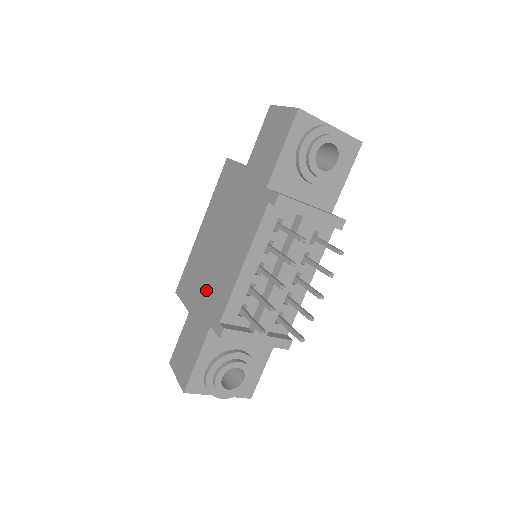
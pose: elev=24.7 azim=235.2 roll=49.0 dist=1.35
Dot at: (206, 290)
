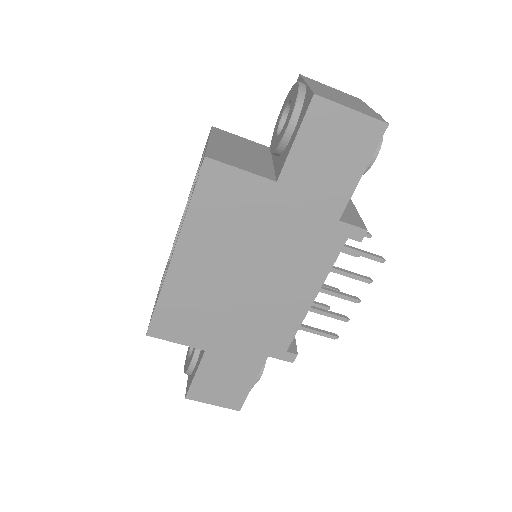
Dot at: (239, 327)
